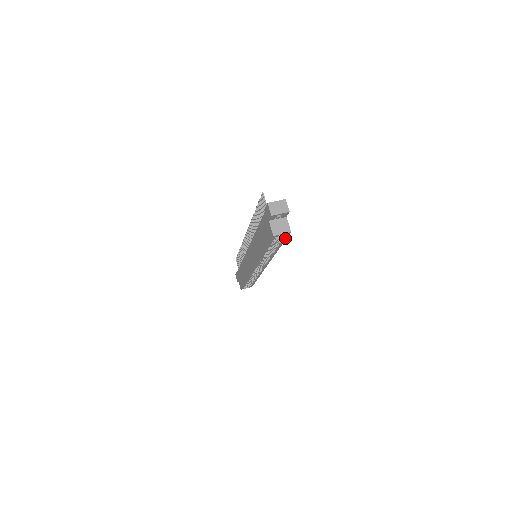
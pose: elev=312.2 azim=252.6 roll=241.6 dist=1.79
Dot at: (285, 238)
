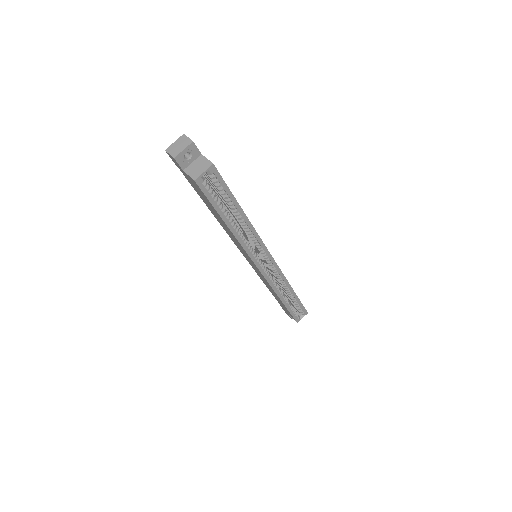
Dot at: (223, 182)
